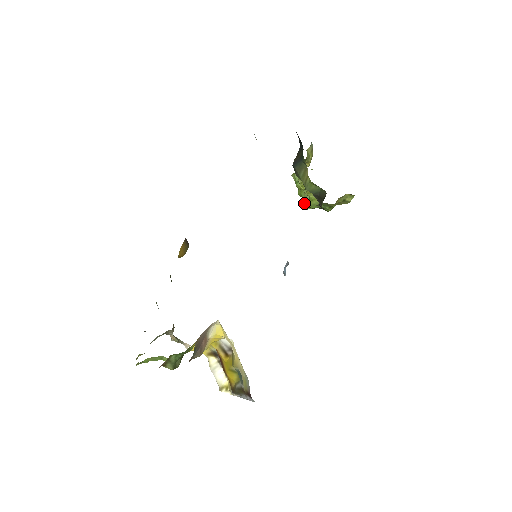
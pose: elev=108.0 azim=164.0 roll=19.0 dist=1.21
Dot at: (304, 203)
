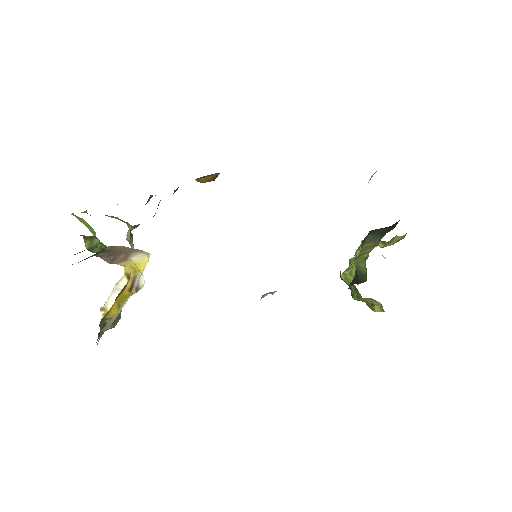
Dot at: (345, 270)
